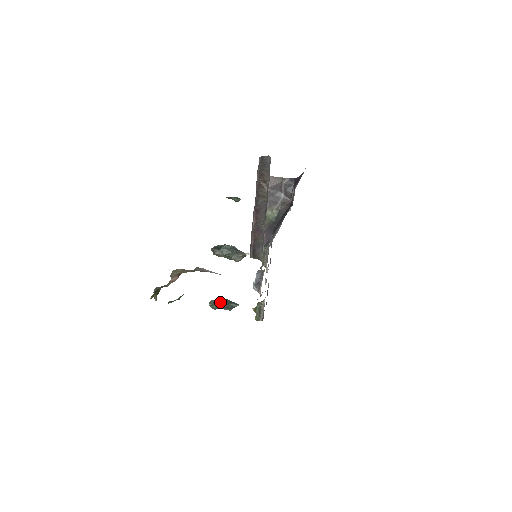
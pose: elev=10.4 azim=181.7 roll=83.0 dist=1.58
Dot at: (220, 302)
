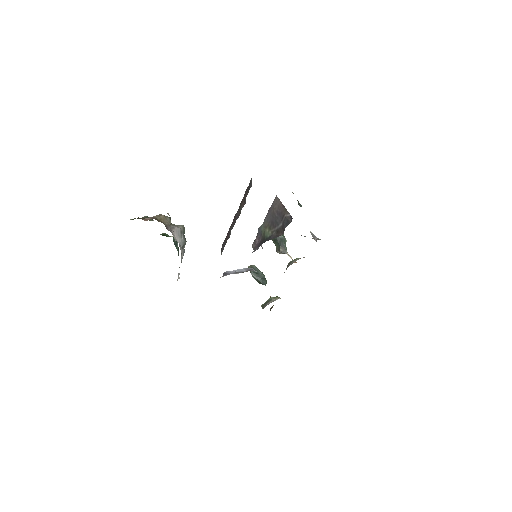
Dot at: occluded
